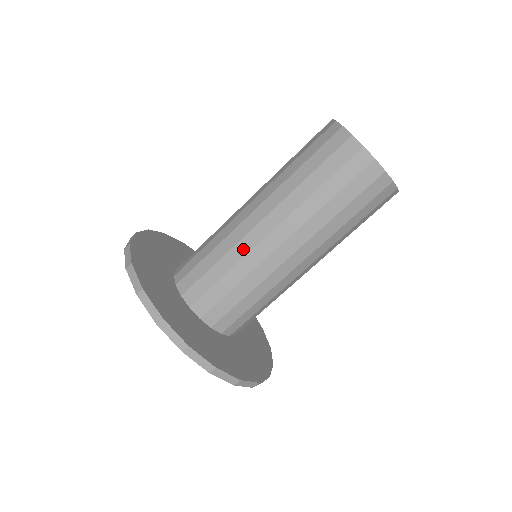
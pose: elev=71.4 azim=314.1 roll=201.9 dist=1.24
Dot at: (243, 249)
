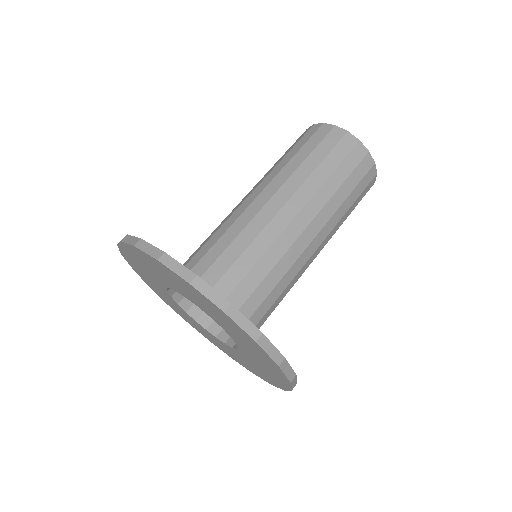
Dot at: (280, 248)
